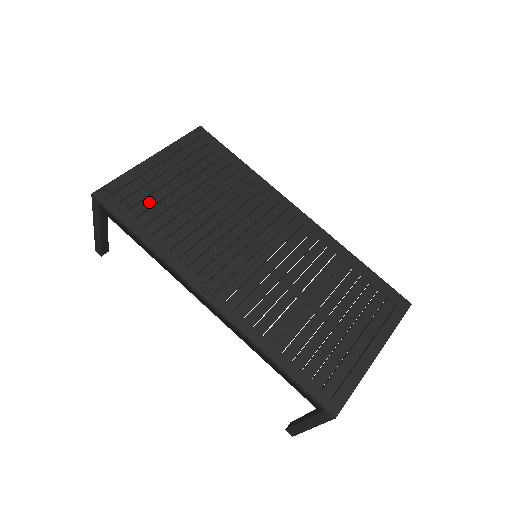
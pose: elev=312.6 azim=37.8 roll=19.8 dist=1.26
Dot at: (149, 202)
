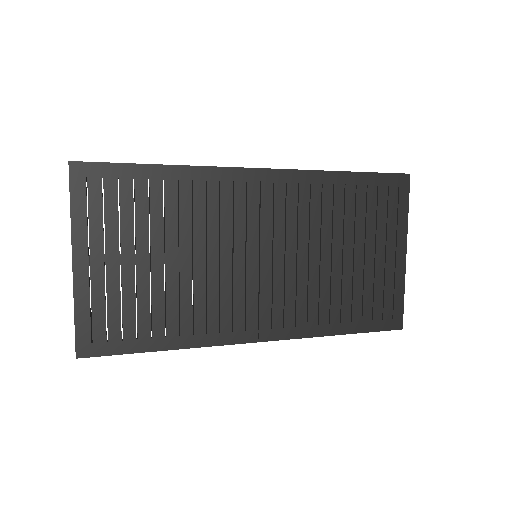
Dot at: (129, 312)
